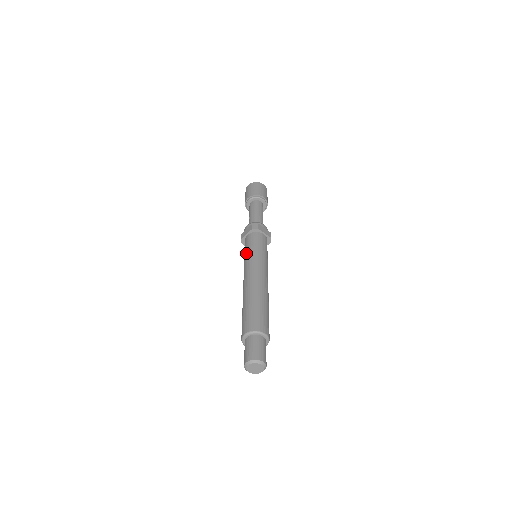
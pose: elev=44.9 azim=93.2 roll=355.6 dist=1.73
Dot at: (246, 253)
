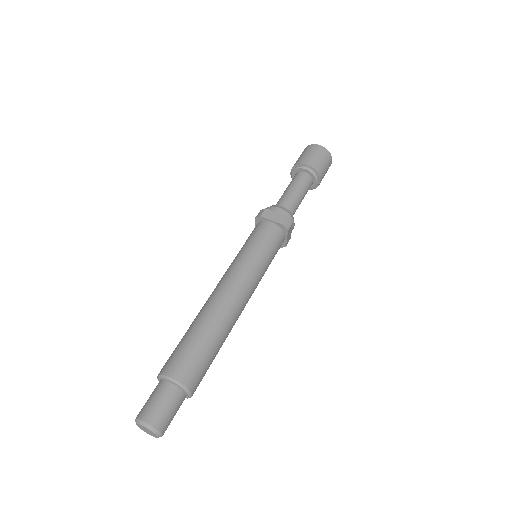
Dot at: occluded
